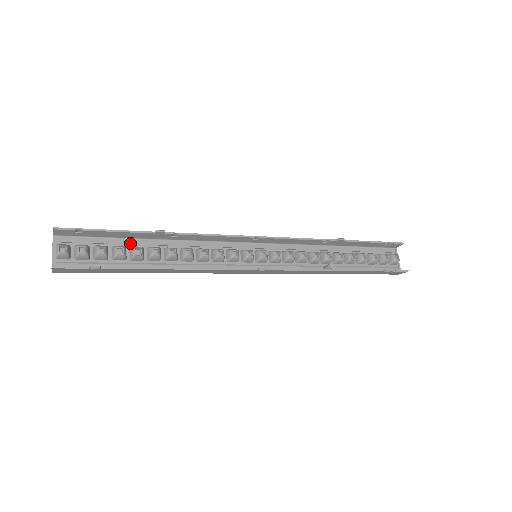
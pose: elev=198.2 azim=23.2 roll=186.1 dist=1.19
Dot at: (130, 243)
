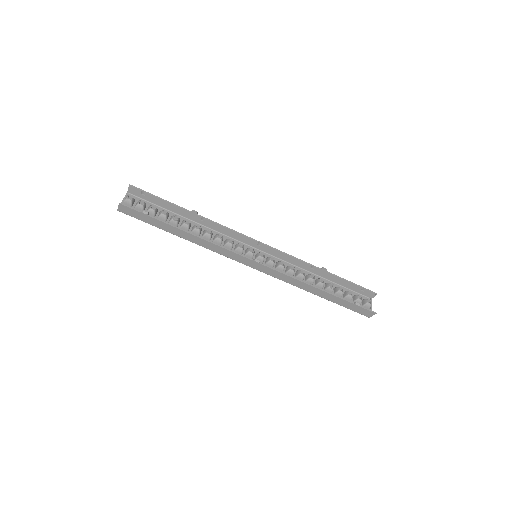
Dot at: (172, 215)
